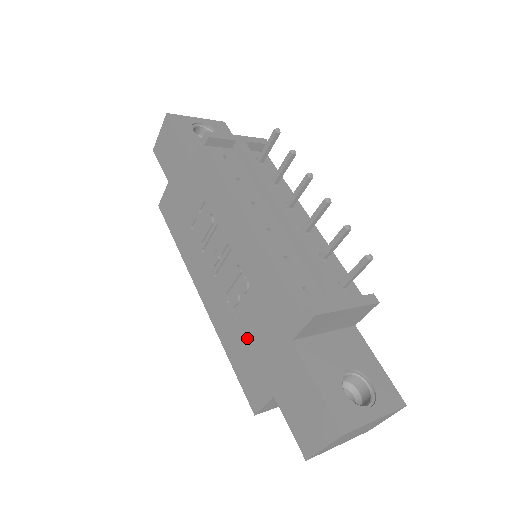
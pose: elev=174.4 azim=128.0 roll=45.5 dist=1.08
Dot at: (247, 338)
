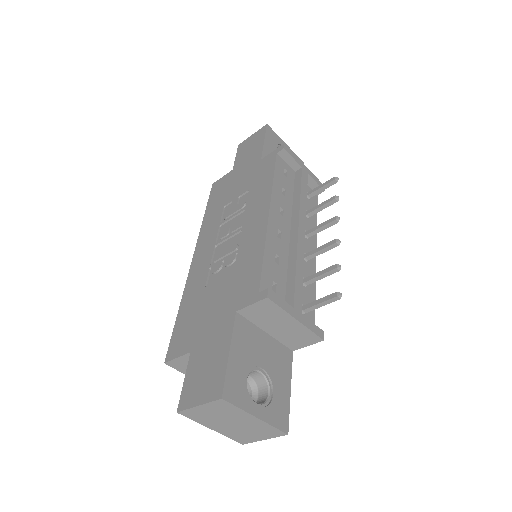
Dot at: (204, 300)
